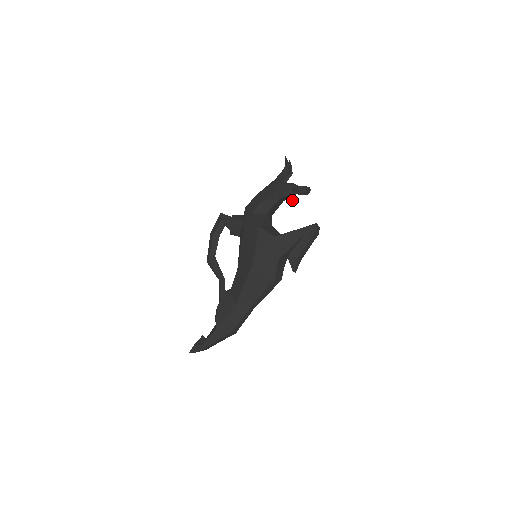
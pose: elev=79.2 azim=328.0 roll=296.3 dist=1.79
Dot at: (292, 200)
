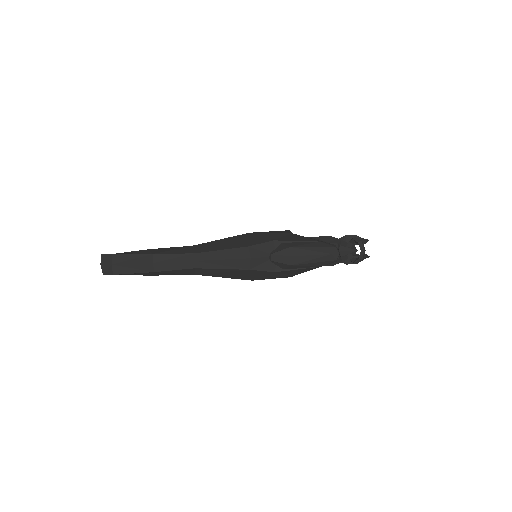
Dot at: (339, 251)
